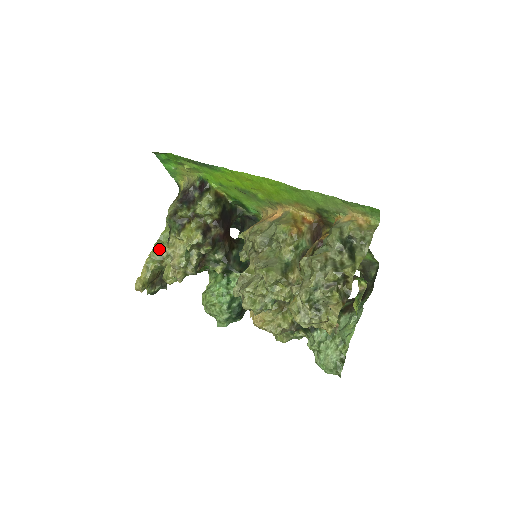
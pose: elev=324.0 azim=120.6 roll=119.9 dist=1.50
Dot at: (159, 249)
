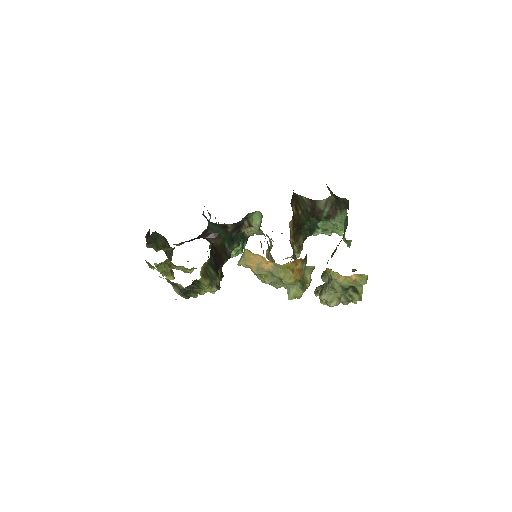
Dot at: (164, 269)
